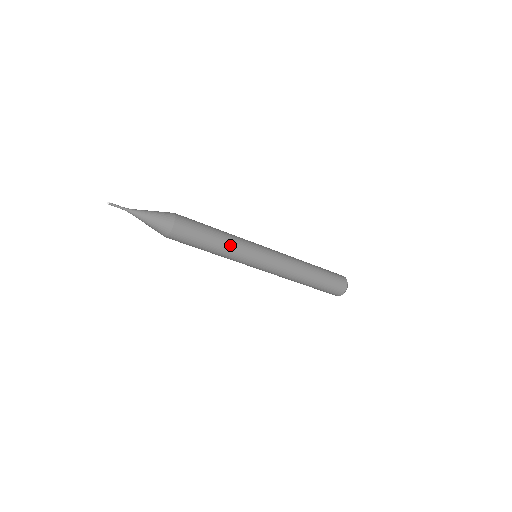
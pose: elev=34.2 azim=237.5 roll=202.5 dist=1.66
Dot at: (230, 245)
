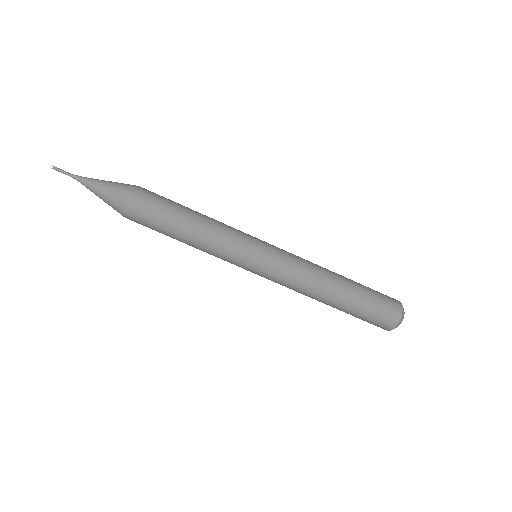
Dot at: (209, 238)
